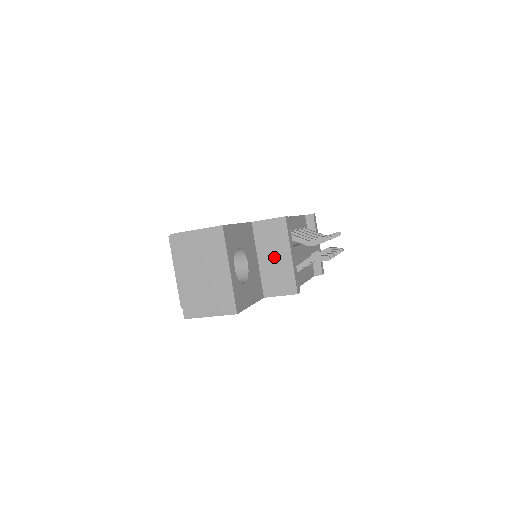
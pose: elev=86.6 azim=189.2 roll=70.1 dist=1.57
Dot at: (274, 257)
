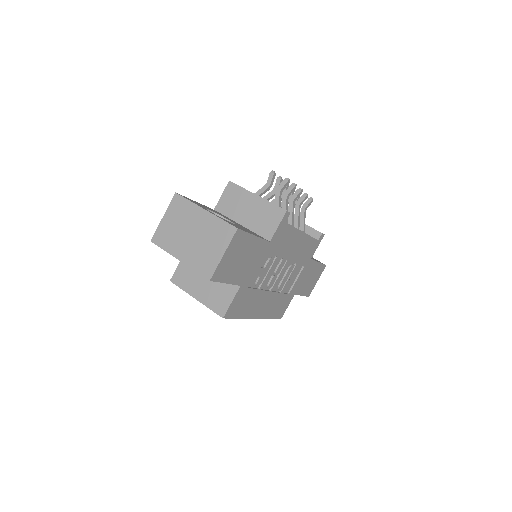
Dot at: (248, 210)
